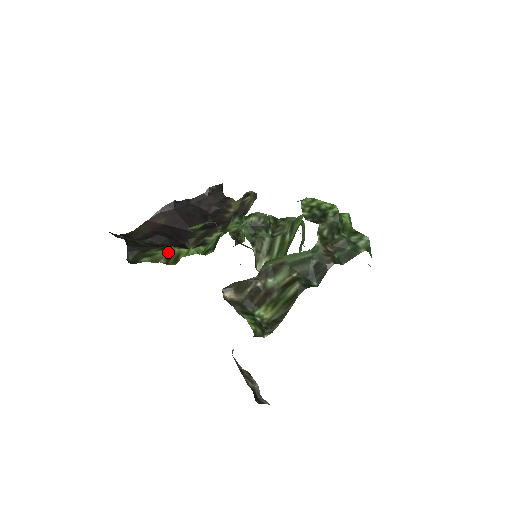
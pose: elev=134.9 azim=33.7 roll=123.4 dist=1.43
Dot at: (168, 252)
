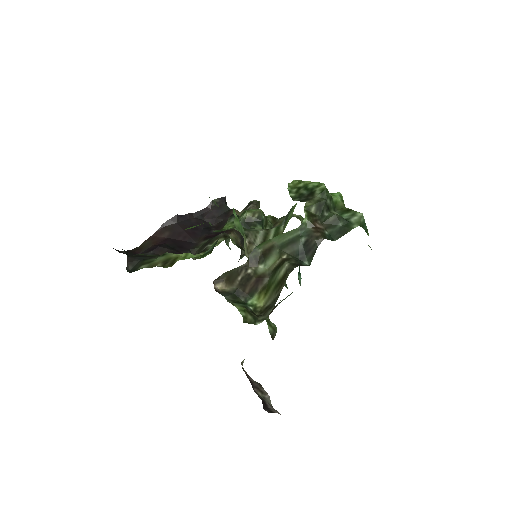
Dot at: (166, 257)
